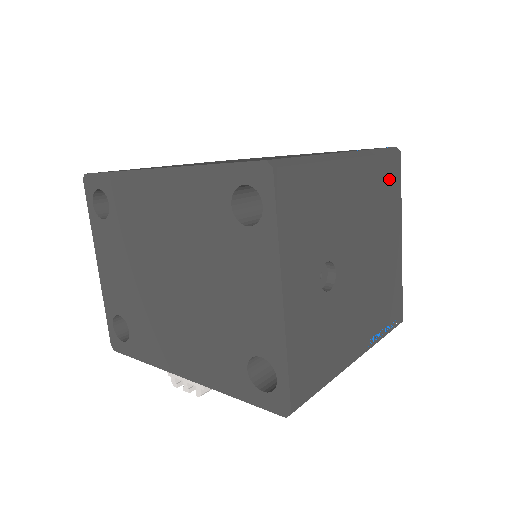
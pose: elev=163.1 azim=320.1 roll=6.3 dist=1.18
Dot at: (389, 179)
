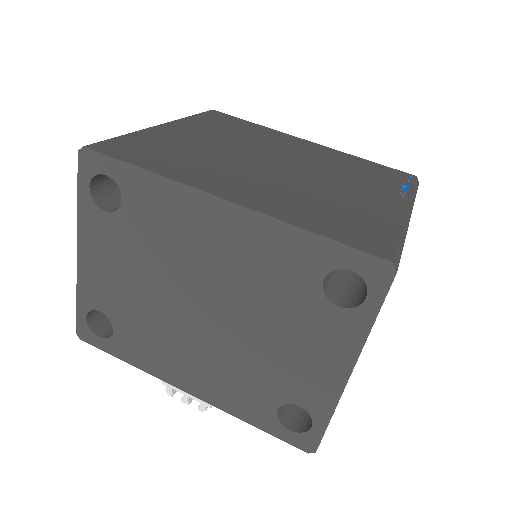
Dot at: occluded
